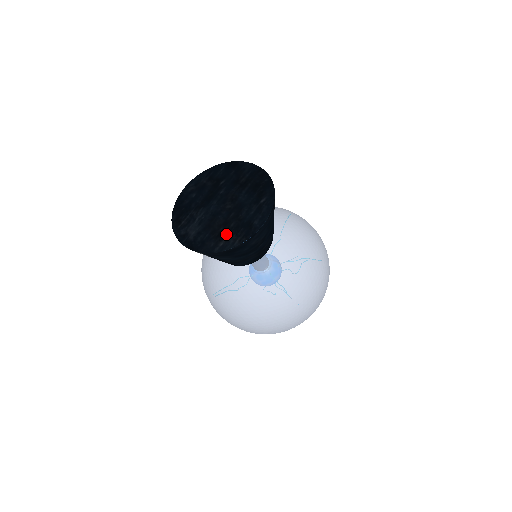
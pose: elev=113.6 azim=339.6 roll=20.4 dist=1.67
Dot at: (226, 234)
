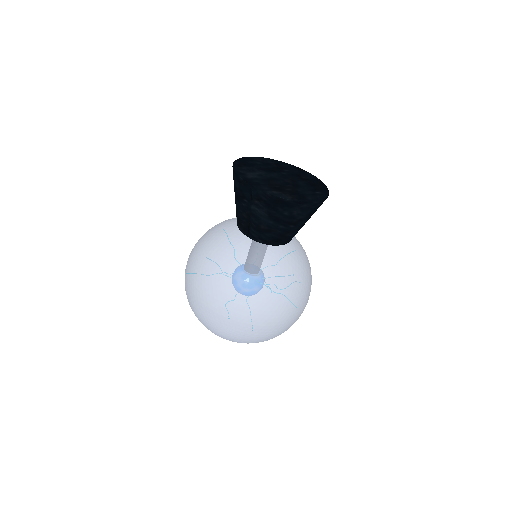
Dot at: (281, 190)
